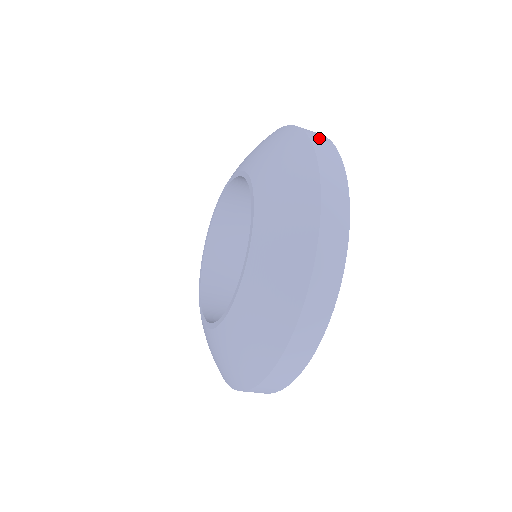
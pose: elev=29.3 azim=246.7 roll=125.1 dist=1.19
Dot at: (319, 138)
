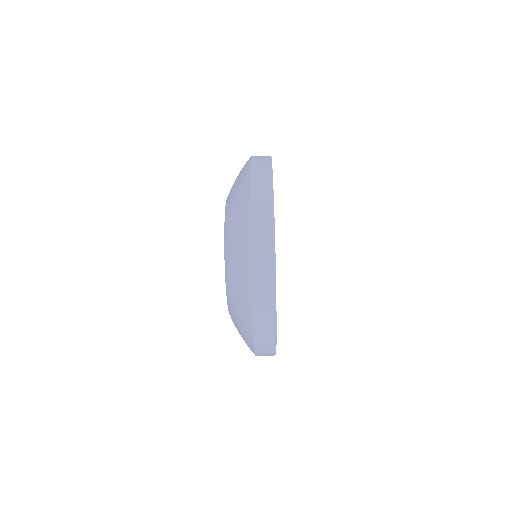
Dot at: (260, 160)
